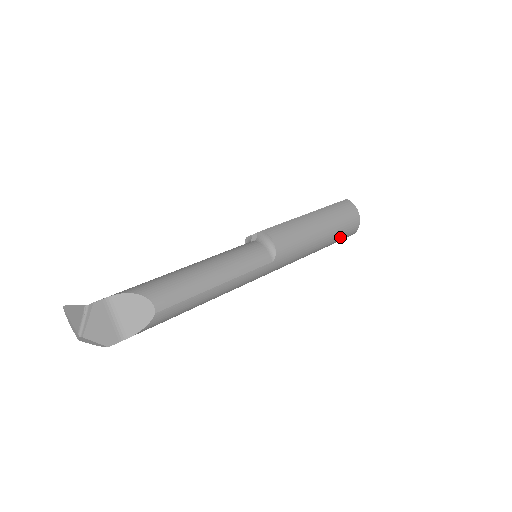
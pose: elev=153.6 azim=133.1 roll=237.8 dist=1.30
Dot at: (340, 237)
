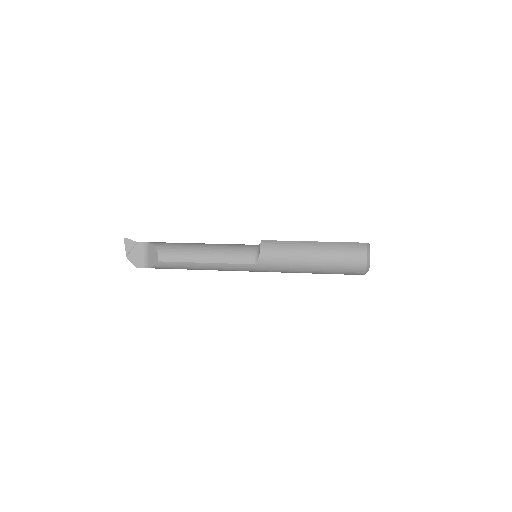
Dot at: (339, 271)
